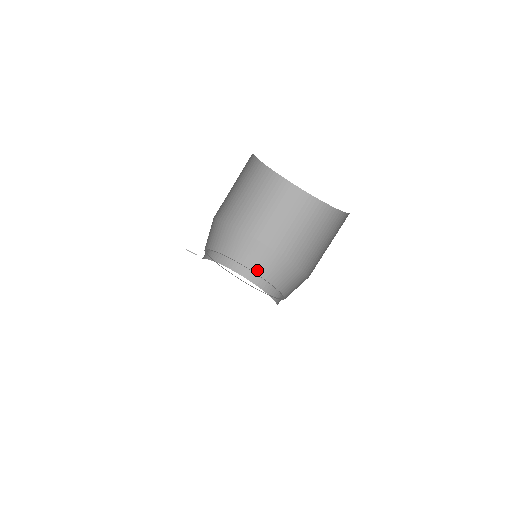
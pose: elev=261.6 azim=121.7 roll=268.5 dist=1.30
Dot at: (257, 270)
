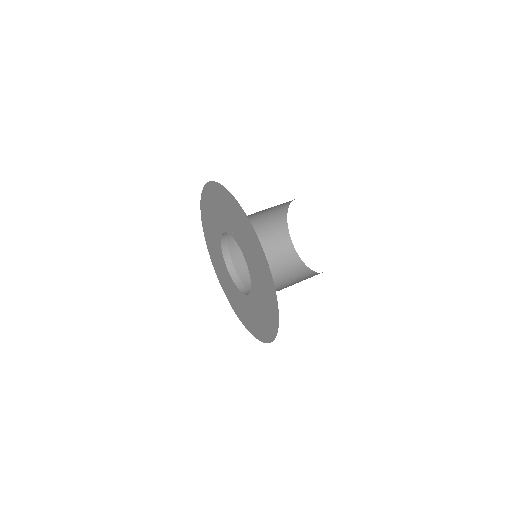
Dot at: (231, 252)
